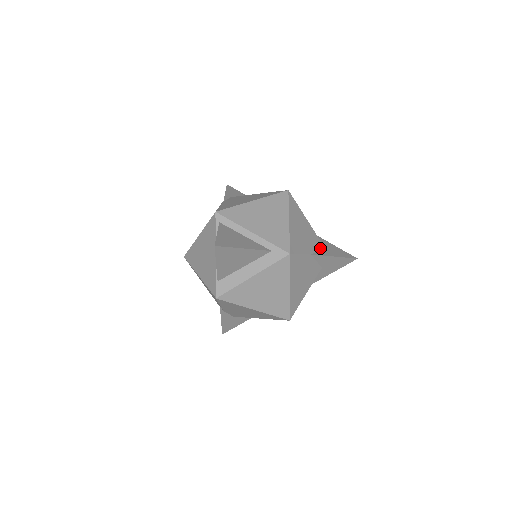
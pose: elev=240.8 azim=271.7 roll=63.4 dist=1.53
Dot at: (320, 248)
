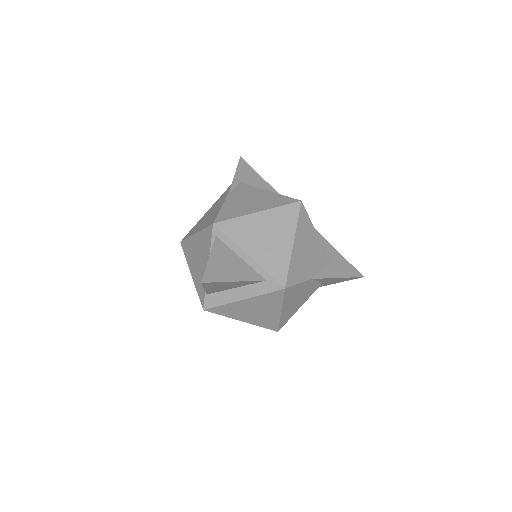
Dot at: (325, 265)
